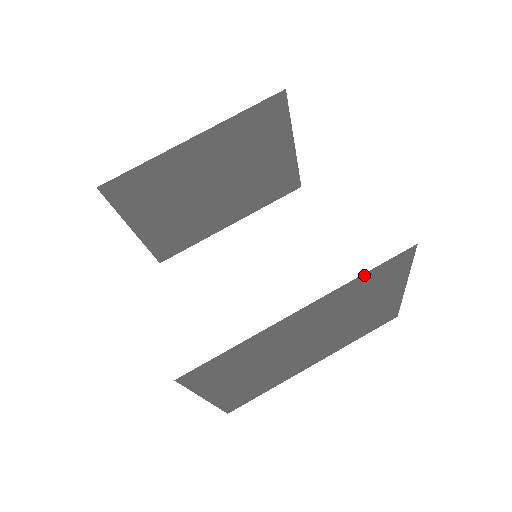
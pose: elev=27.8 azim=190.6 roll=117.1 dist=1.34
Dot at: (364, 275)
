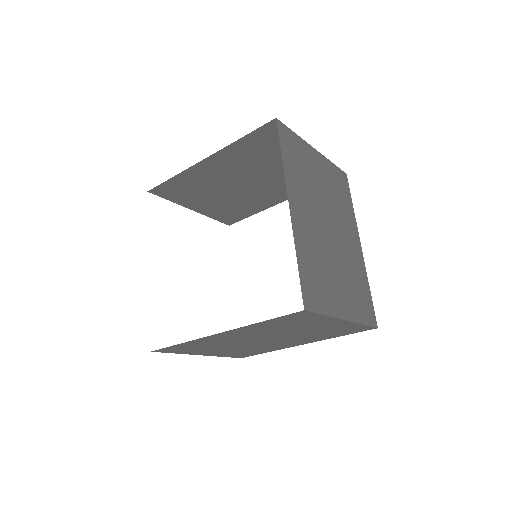
Dot at: (264, 322)
